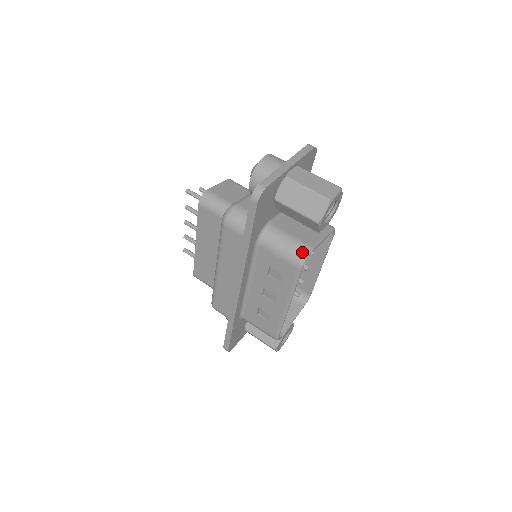
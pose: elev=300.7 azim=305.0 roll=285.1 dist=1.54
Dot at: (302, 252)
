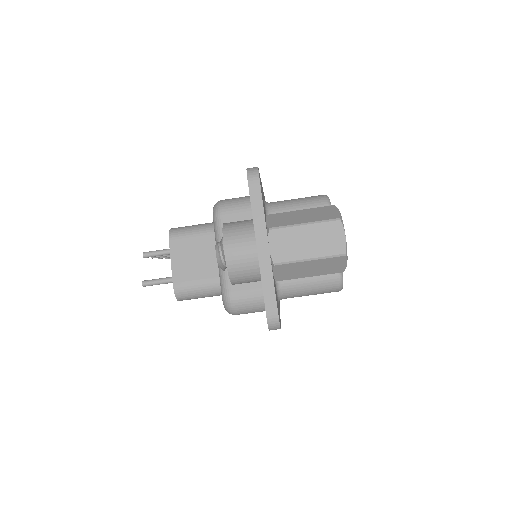
Dot at: (334, 283)
